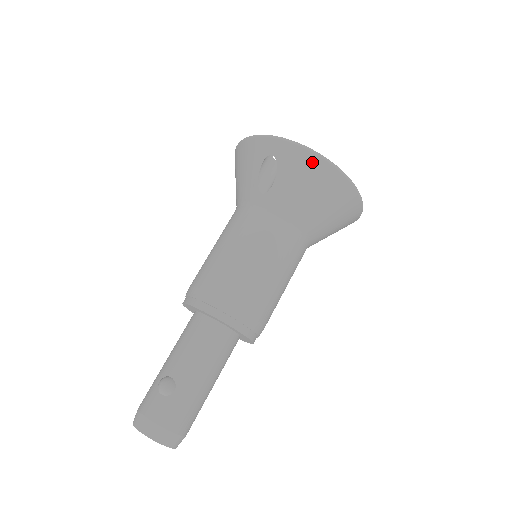
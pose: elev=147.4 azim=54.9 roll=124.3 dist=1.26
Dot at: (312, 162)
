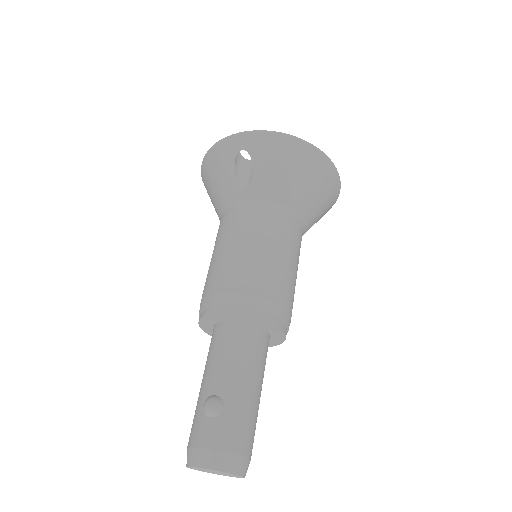
Dot at: (283, 143)
